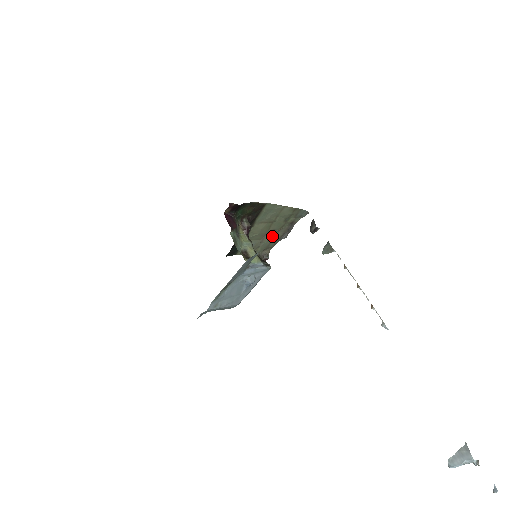
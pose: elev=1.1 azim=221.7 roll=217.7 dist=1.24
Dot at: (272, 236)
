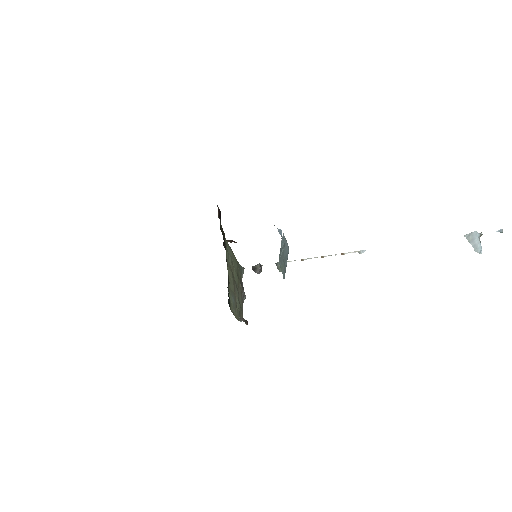
Dot at: (238, 293)
